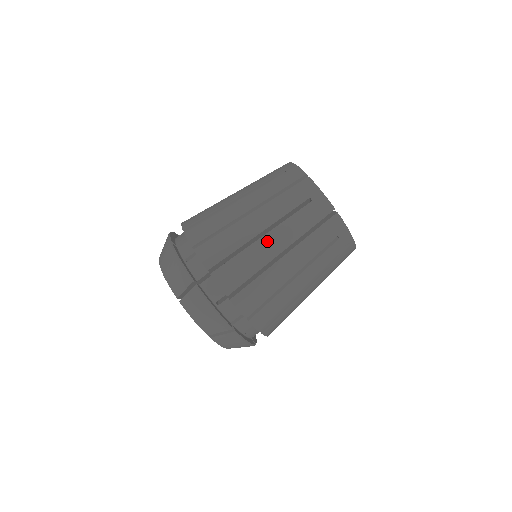
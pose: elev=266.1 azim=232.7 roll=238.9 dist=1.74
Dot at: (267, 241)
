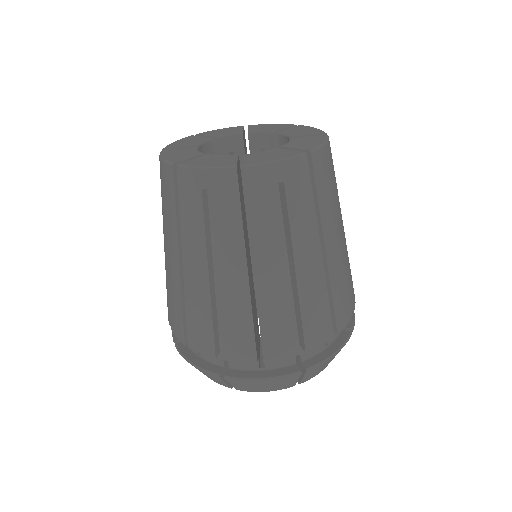
Dot at: (223, 279)
